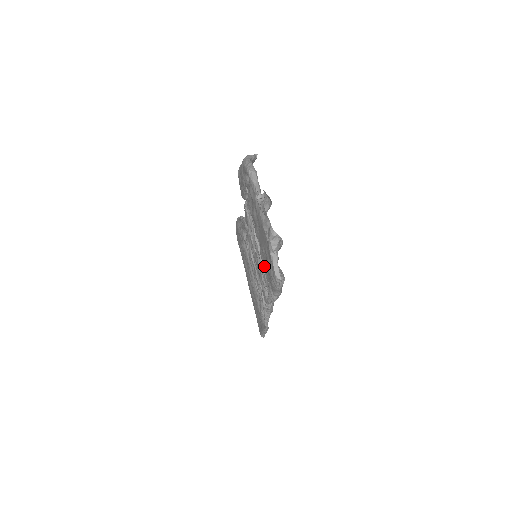
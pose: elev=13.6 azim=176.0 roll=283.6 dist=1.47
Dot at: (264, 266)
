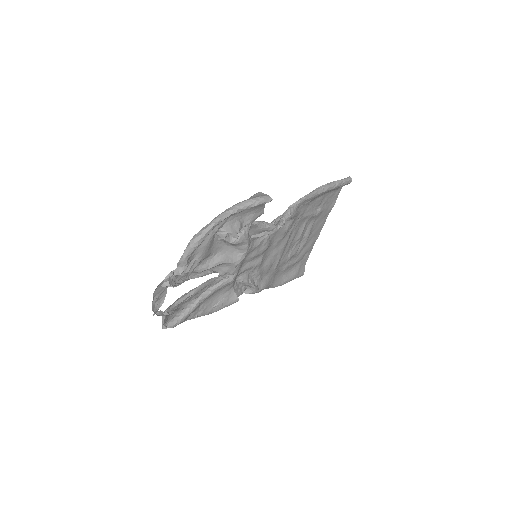
Dot at: (201, 292)
